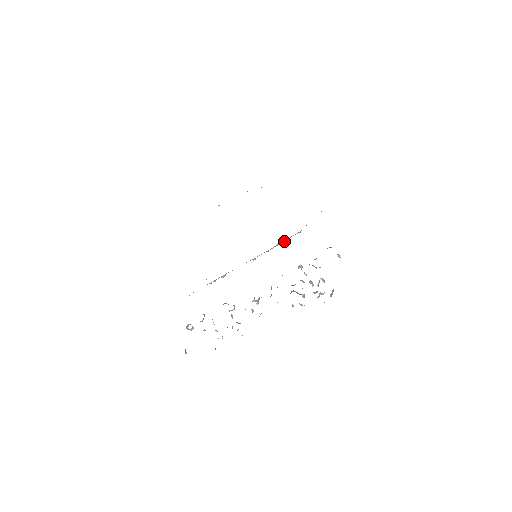
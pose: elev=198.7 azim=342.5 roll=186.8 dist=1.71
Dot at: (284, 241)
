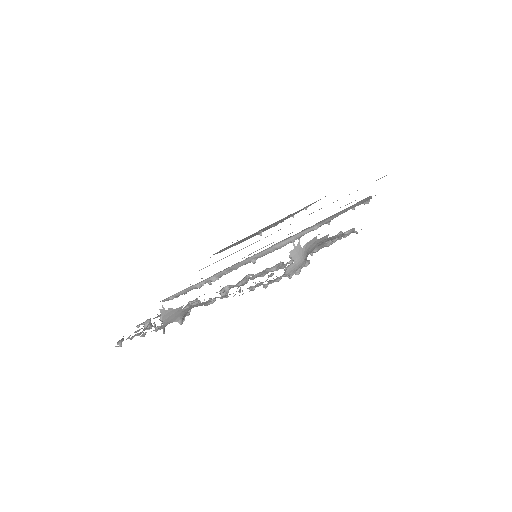
Dot at: (294, 239)
